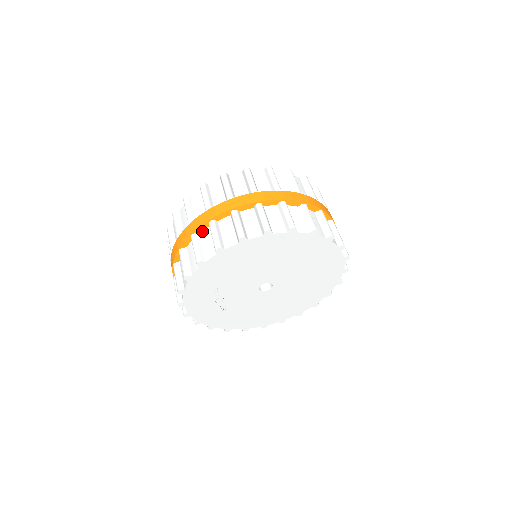
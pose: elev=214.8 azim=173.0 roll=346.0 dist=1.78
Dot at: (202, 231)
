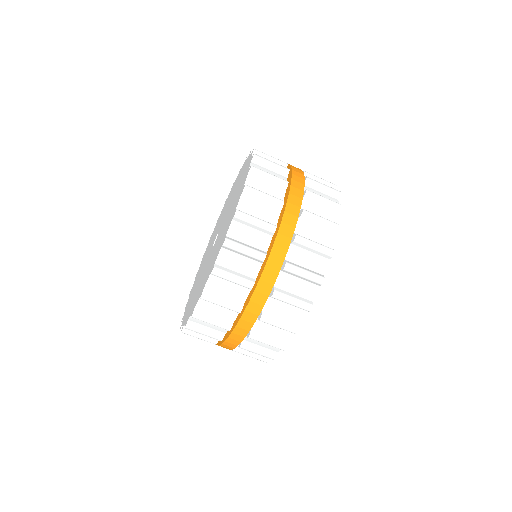
Dot at: (264, 306)
